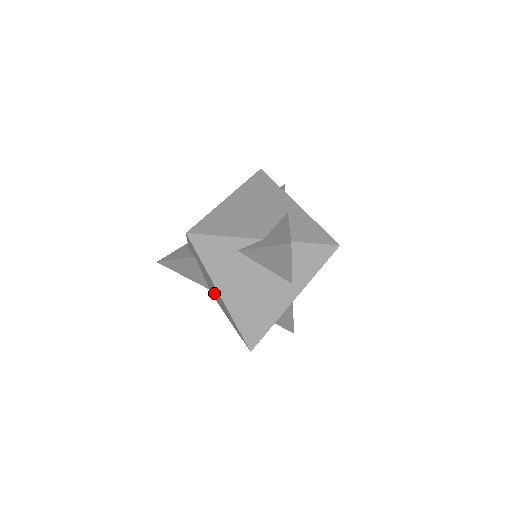
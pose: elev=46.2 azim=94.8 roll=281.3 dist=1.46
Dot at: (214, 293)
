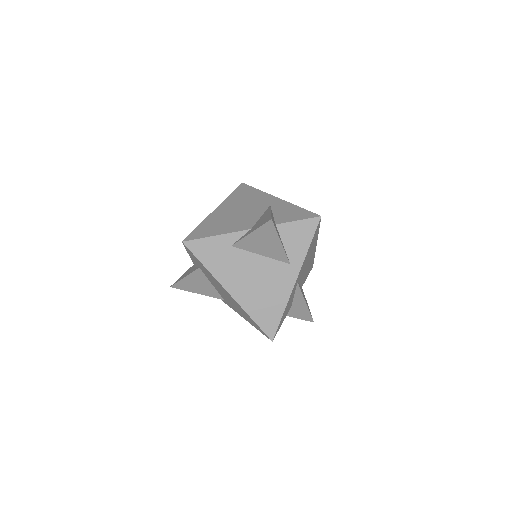
Dot at: (226, 298)
